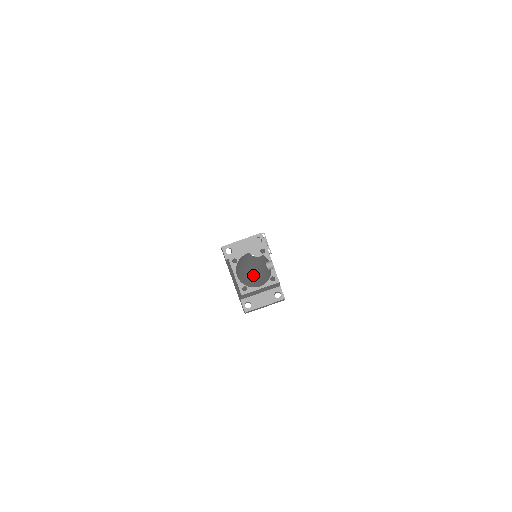
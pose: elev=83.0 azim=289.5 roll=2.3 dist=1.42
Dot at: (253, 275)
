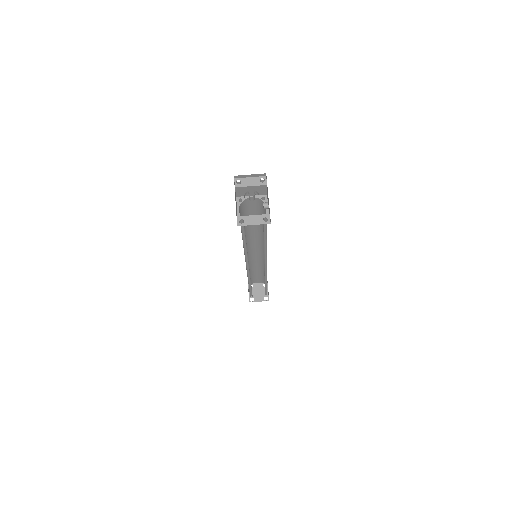
Dot at: occluded
